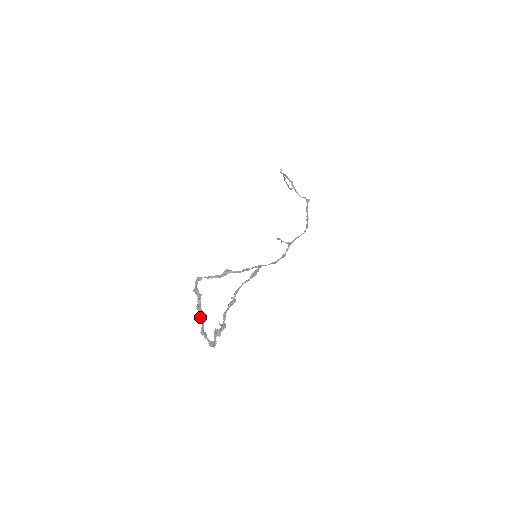
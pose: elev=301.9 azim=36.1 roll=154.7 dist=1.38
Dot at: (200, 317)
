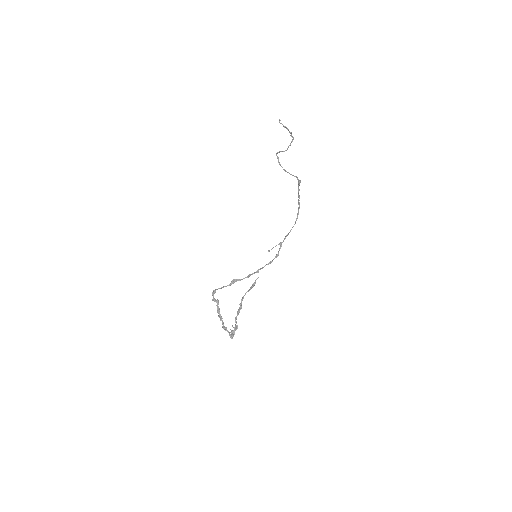
Dot at: (220, 319)
